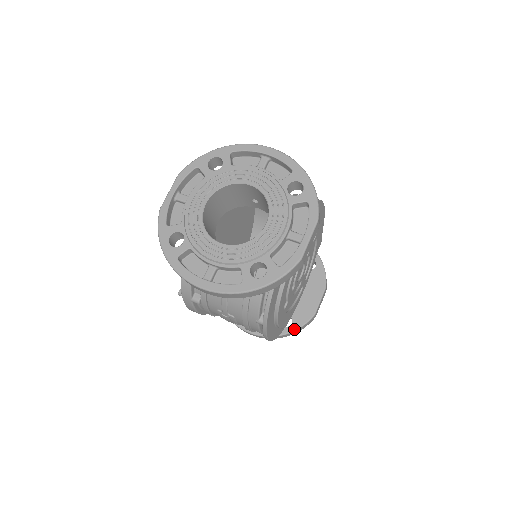
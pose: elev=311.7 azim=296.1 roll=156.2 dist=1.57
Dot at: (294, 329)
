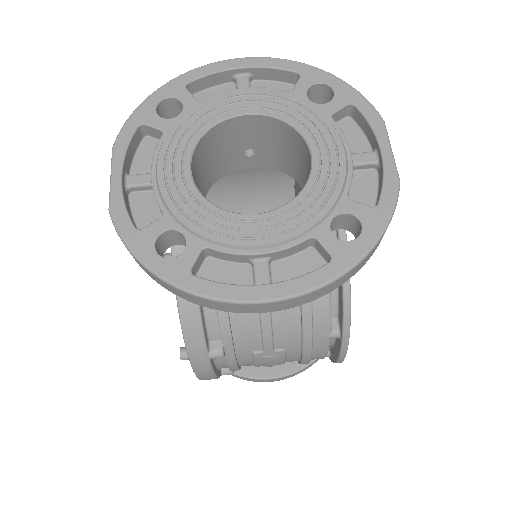
Dot at: occluded
